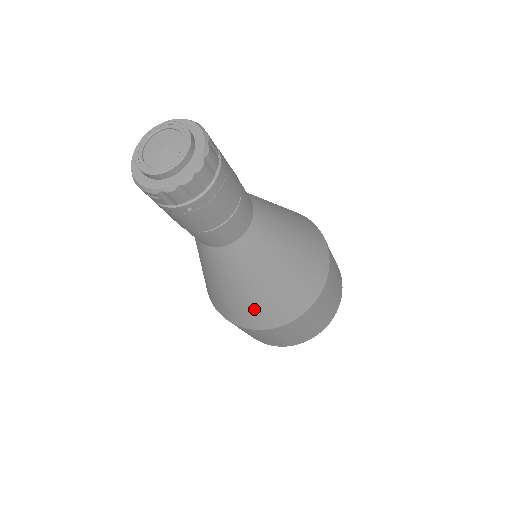
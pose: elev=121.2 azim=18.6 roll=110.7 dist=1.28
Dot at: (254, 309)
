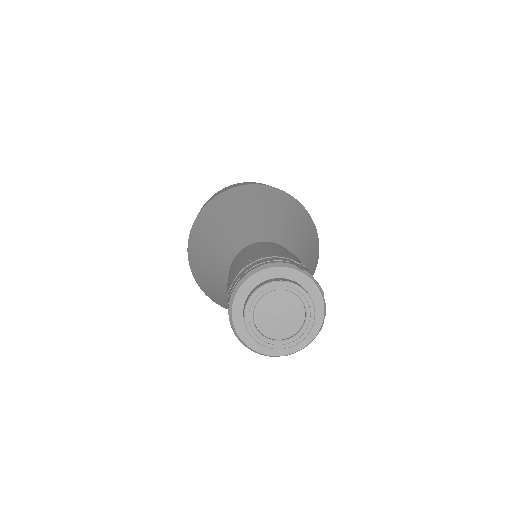
Dot at: occluded
